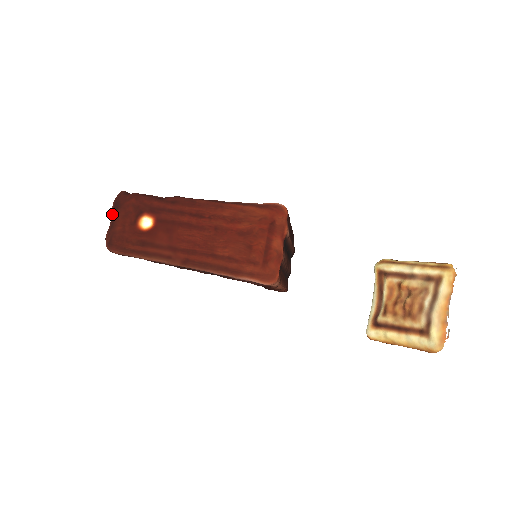
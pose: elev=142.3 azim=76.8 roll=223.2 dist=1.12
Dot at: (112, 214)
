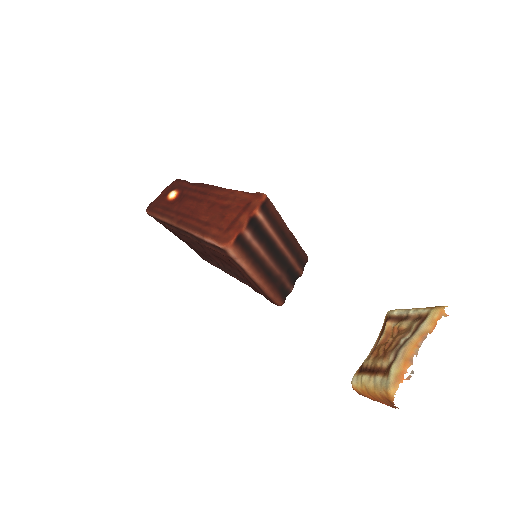
Dot at: occluded
